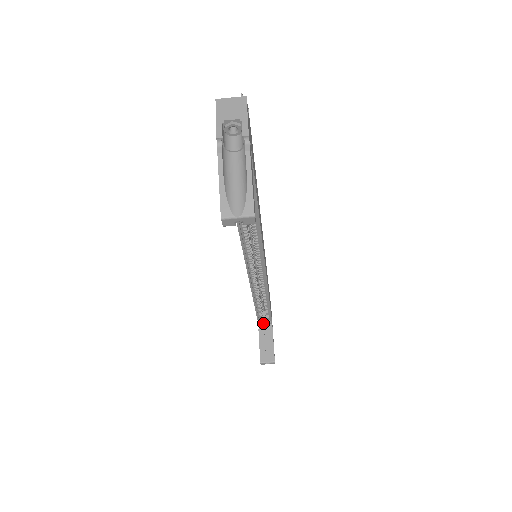
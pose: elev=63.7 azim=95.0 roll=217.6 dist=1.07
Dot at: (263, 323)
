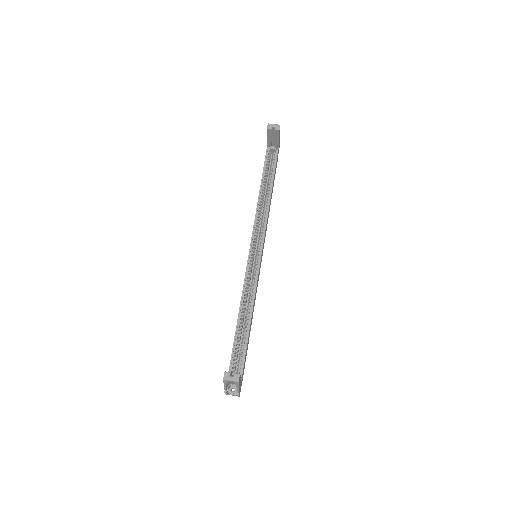
Dot at: occluded
